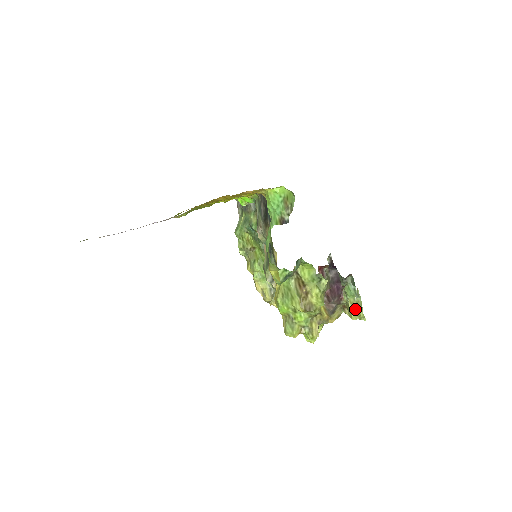
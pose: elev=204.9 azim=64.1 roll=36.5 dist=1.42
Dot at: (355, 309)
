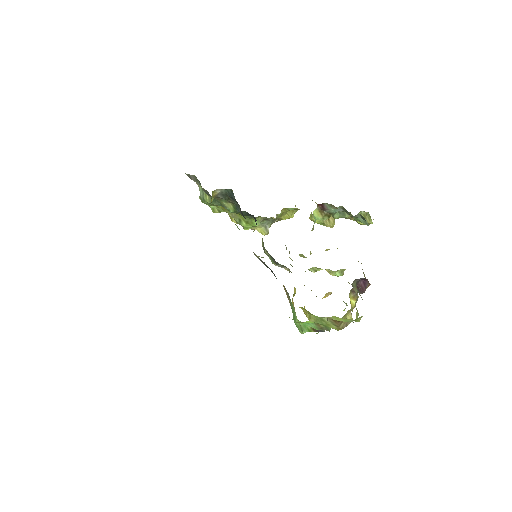
Dot at: occluded
